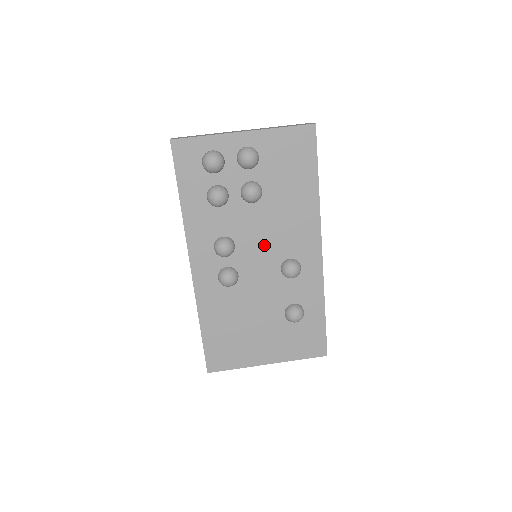
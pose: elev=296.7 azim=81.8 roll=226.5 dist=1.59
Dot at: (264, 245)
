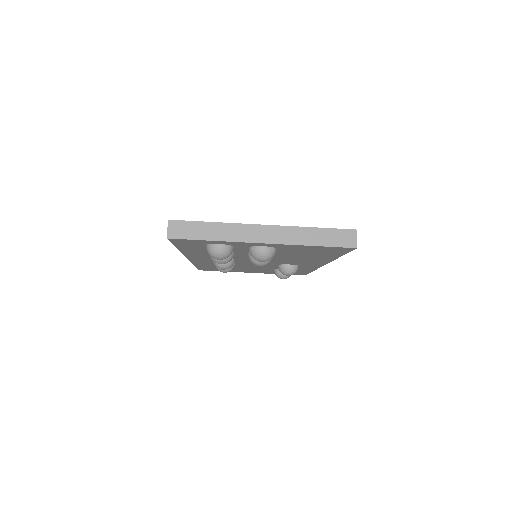
Dot at: occluded
